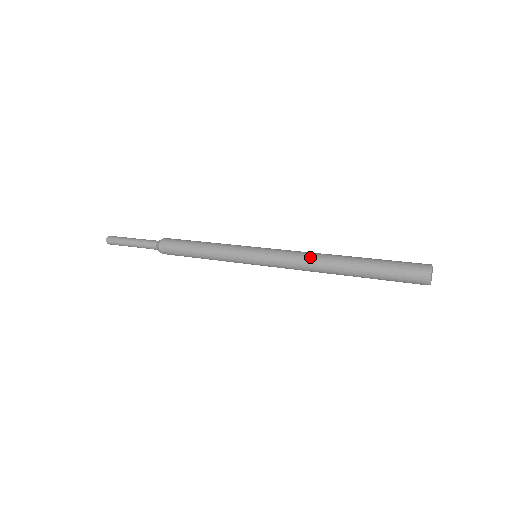
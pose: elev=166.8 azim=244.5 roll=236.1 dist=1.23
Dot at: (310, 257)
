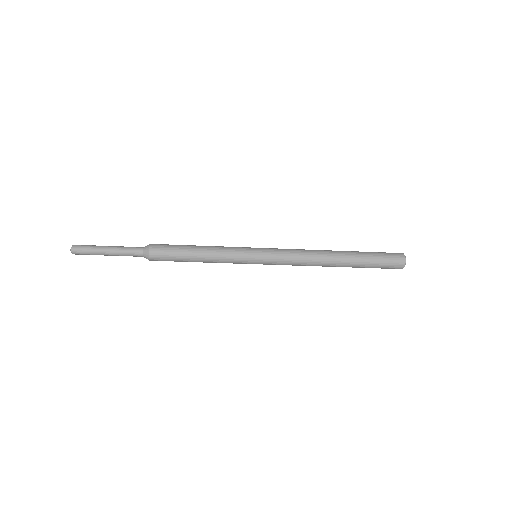
Dot at: occluded
